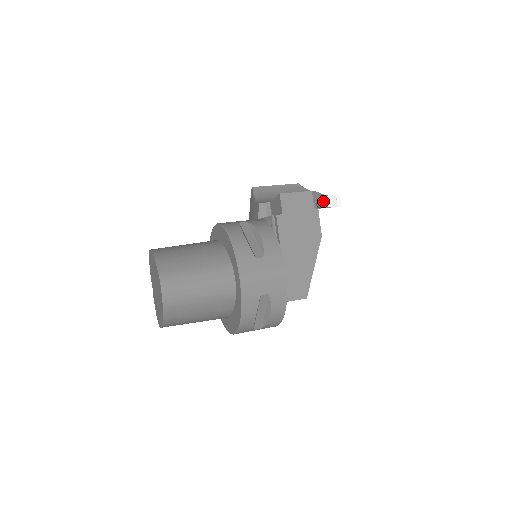
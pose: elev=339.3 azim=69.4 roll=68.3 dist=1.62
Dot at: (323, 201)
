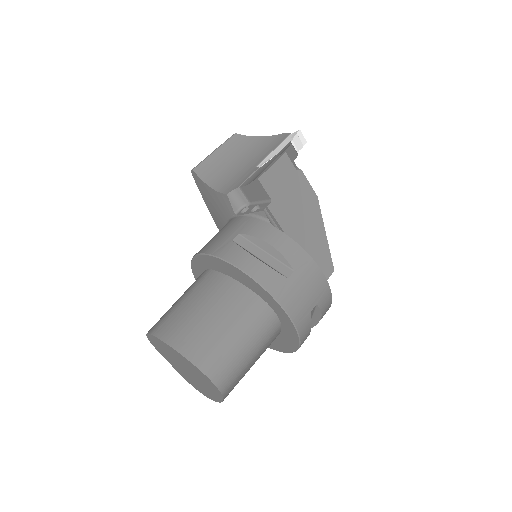
Dot at: (294, 152)
